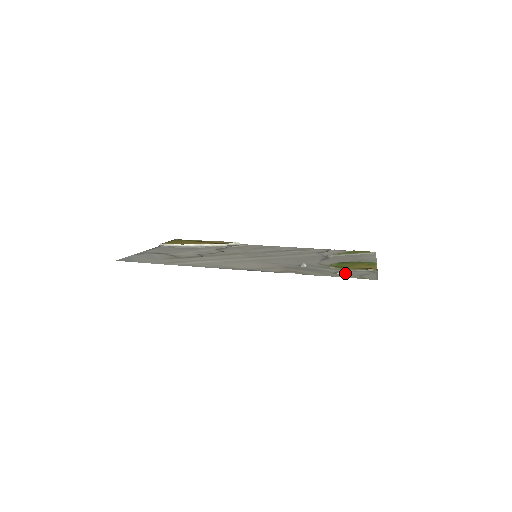
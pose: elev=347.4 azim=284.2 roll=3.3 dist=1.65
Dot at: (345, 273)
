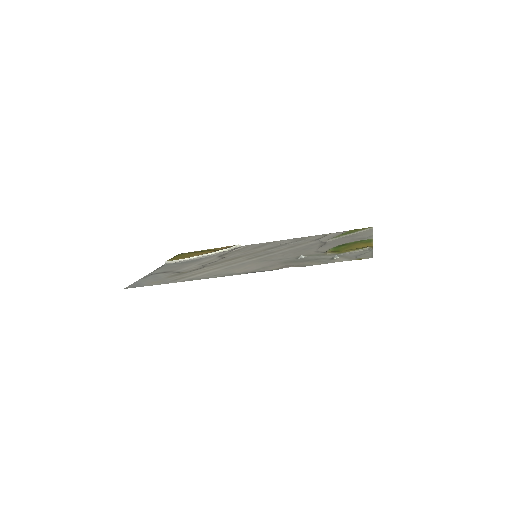
Dot at: (341, 257)
